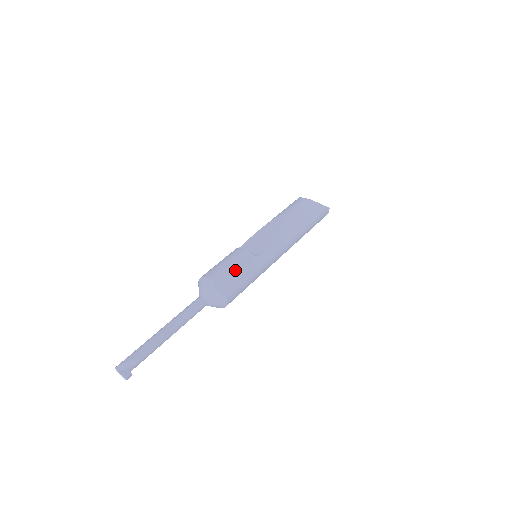
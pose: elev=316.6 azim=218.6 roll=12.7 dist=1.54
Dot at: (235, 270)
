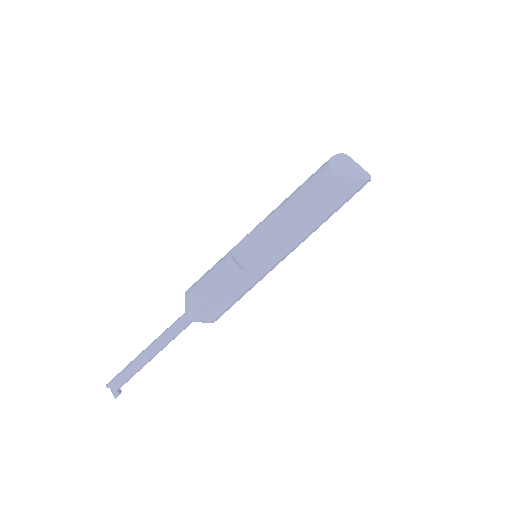
Dot at: (221, 293)
